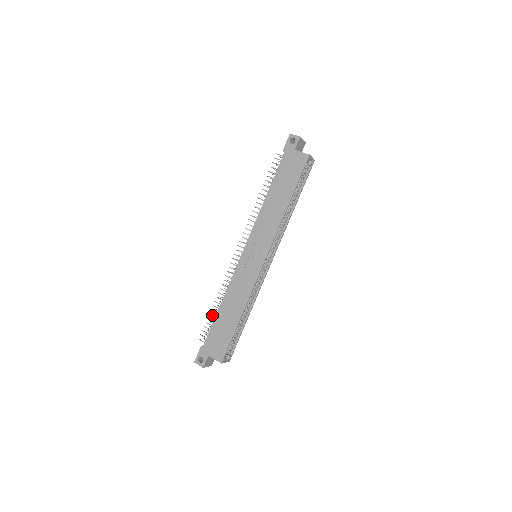
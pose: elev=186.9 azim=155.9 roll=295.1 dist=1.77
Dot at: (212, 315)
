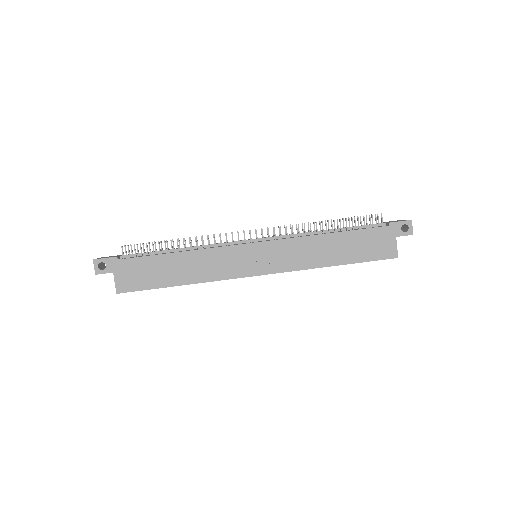
Dot at: occluded
